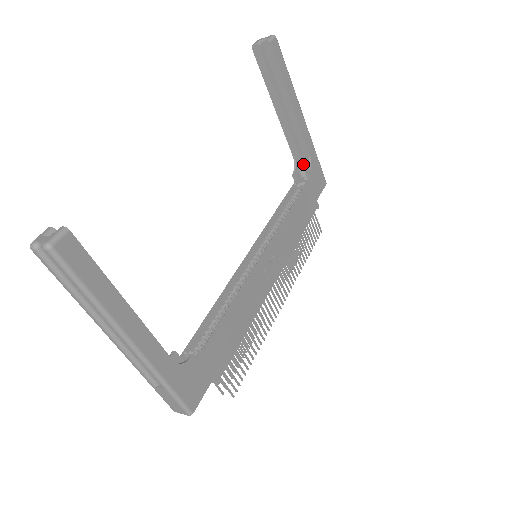
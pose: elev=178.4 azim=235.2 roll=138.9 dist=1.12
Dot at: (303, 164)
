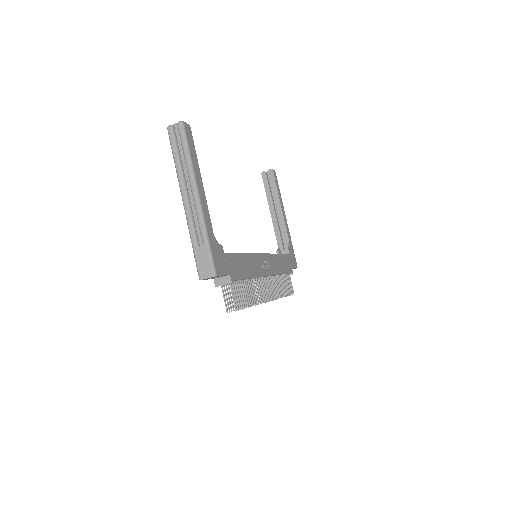
Dot at: (283, 249)
